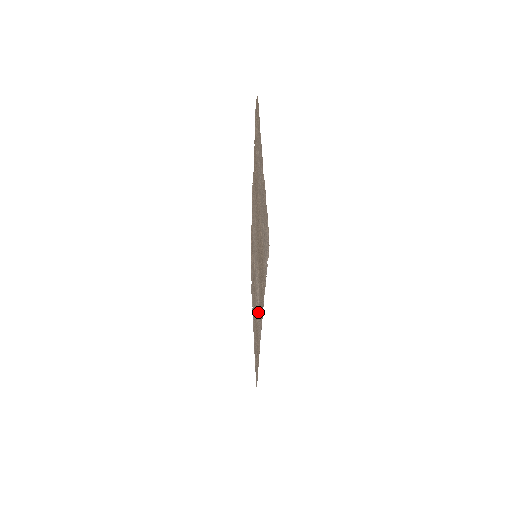
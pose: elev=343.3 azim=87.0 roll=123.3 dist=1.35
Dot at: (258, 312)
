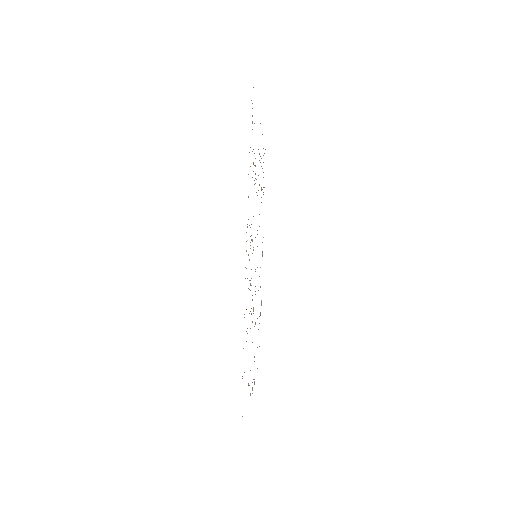
Dot at: (249, 260)
